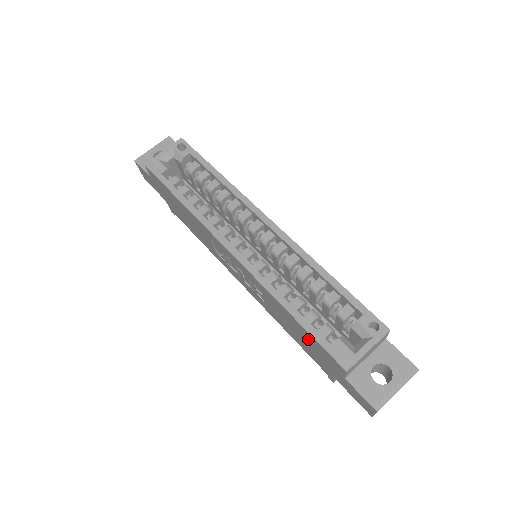
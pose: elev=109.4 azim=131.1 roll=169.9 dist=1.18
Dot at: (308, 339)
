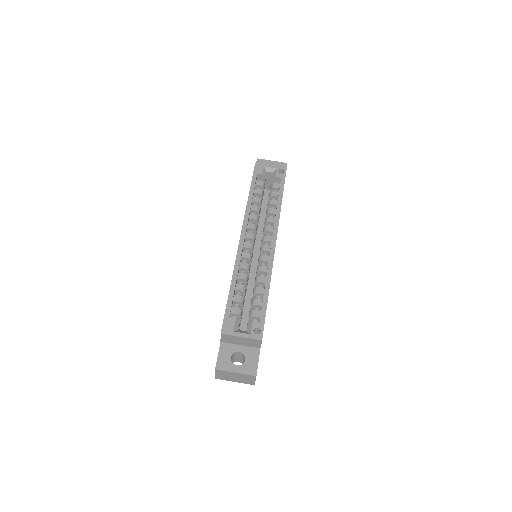
Dot at: occluded
